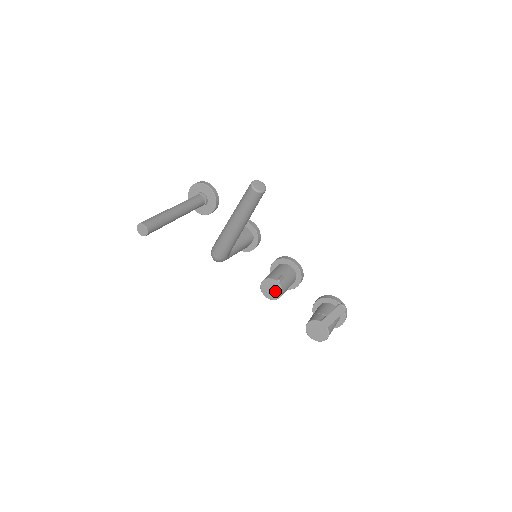
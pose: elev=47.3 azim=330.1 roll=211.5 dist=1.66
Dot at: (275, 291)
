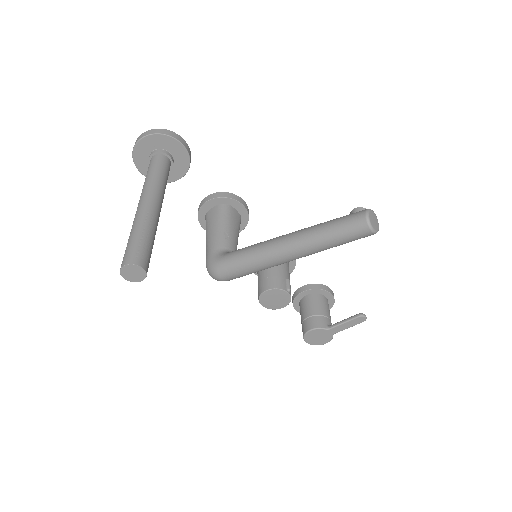
Dot at: (280, 301)
